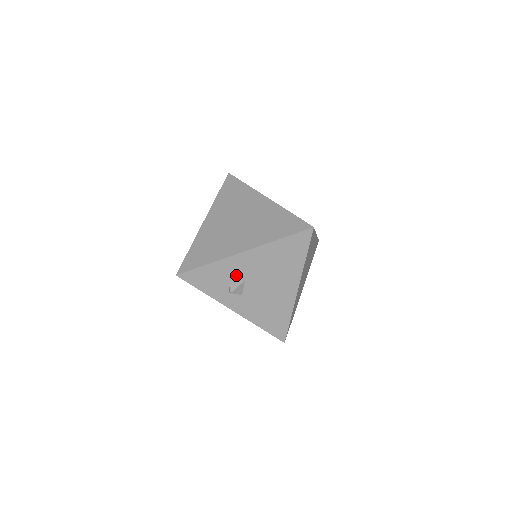
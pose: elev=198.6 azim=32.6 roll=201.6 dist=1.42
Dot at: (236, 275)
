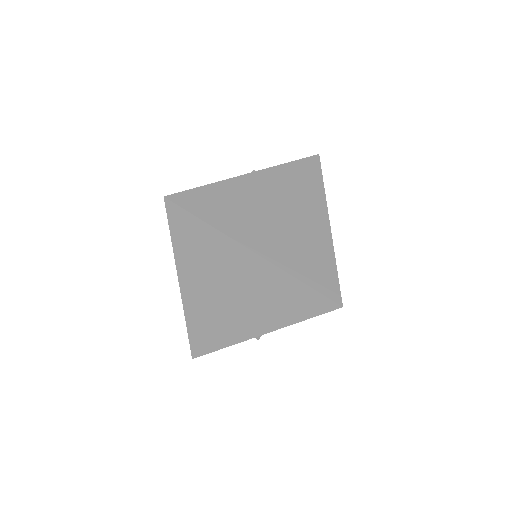
Dot at: occluded
